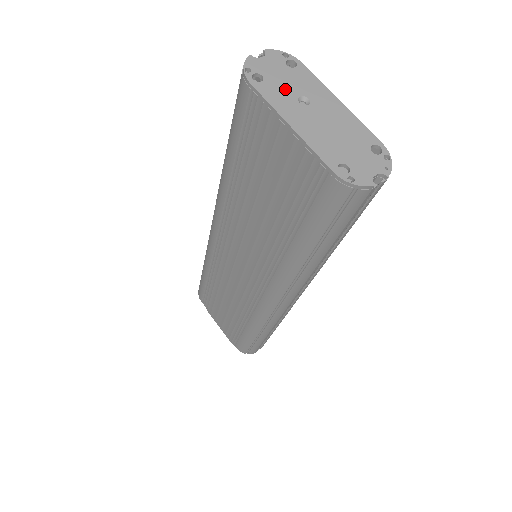
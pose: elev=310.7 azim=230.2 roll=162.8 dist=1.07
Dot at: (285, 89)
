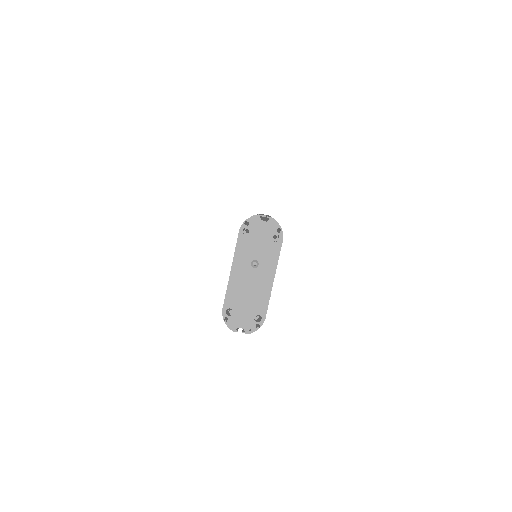
Dot at: (253, 250)
